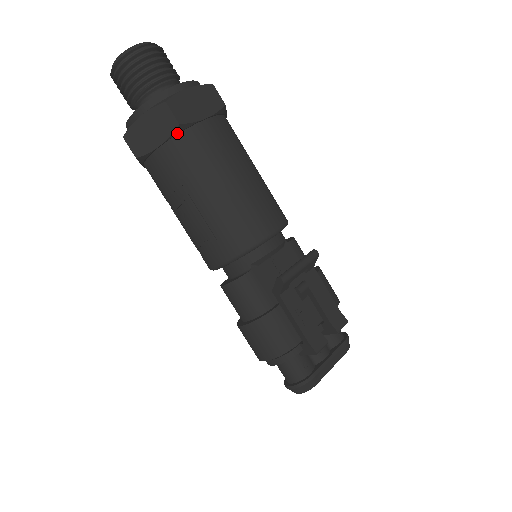
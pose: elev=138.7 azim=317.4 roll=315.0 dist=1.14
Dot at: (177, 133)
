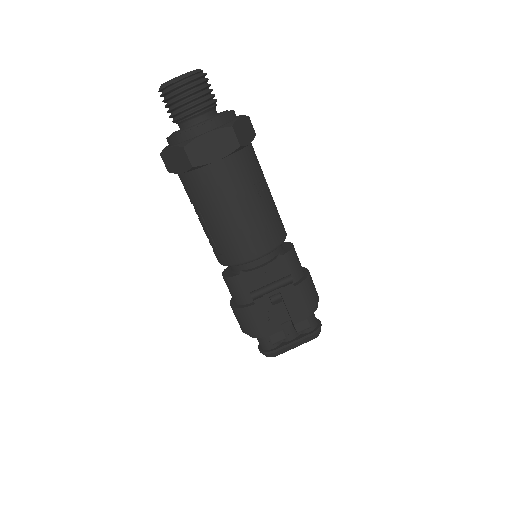
Dot at: (193, 170)
